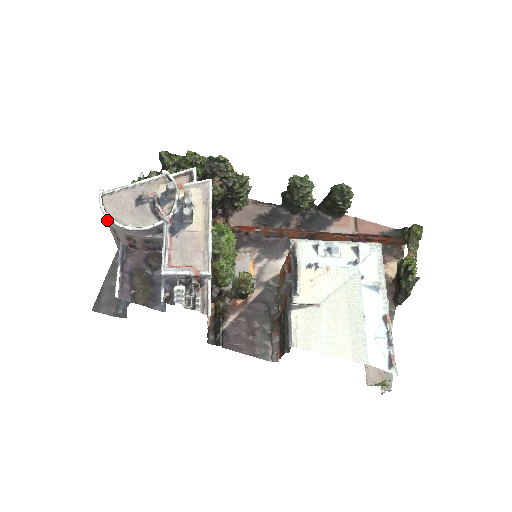
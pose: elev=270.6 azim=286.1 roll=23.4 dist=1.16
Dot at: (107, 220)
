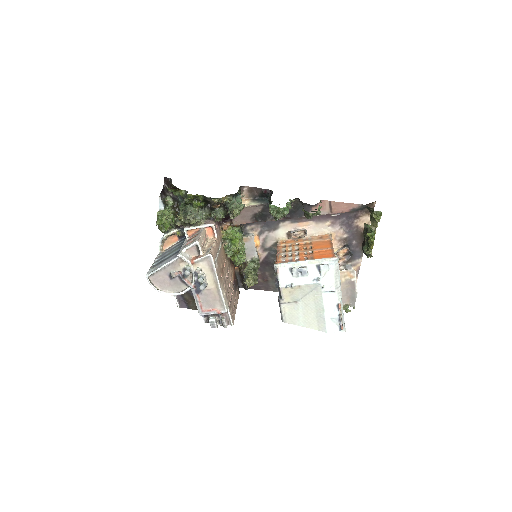
Dot at: (157, 286)
